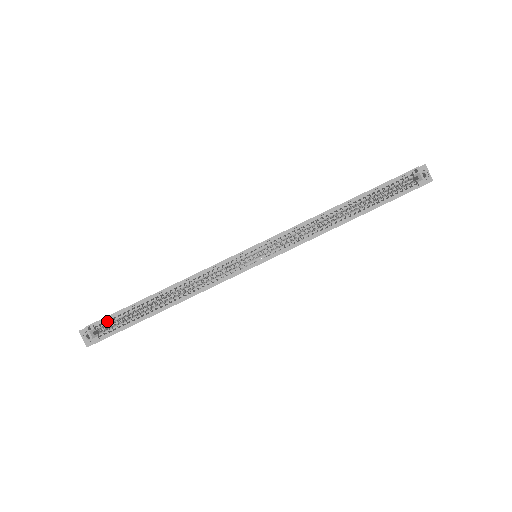
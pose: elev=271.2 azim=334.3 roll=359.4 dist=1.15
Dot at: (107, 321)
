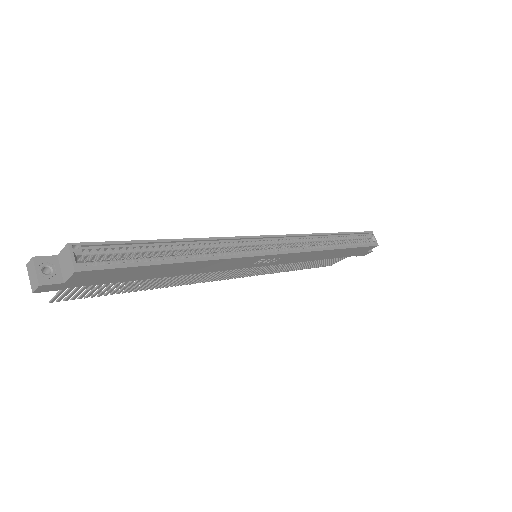
Dot at: (101, 249)
